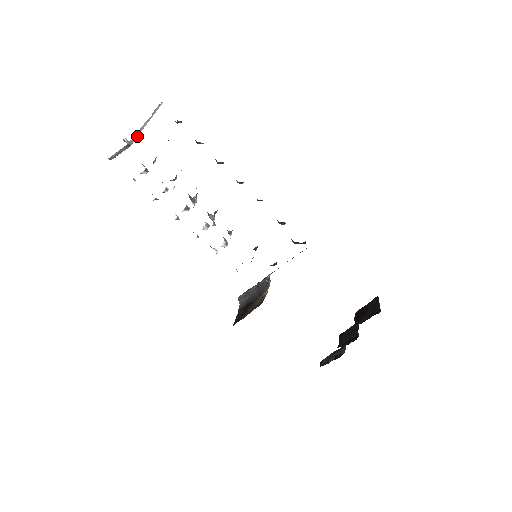
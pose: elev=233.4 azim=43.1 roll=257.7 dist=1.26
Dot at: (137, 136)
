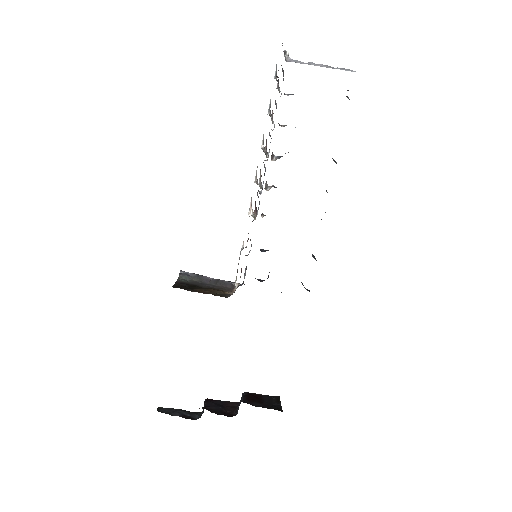
Dot at: (302, 63)
